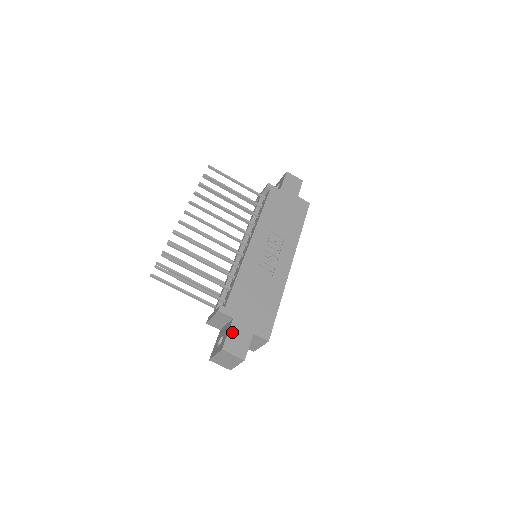
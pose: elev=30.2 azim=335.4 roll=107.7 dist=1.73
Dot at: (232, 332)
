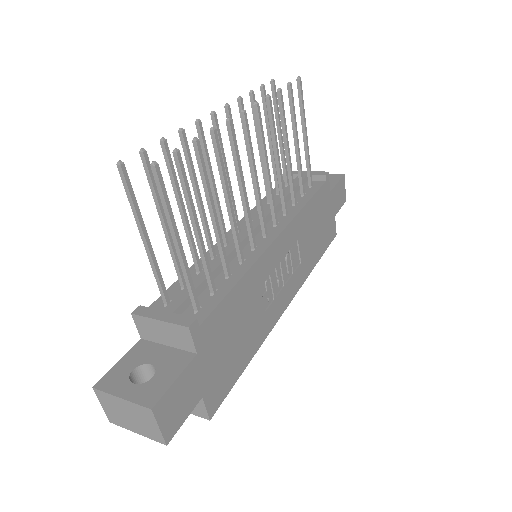
Dot at: (182, 380)
